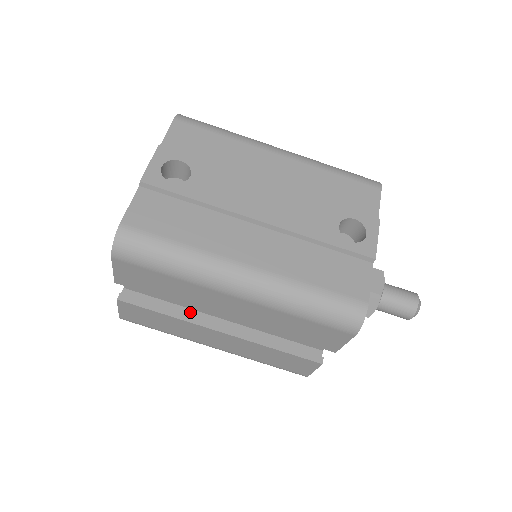
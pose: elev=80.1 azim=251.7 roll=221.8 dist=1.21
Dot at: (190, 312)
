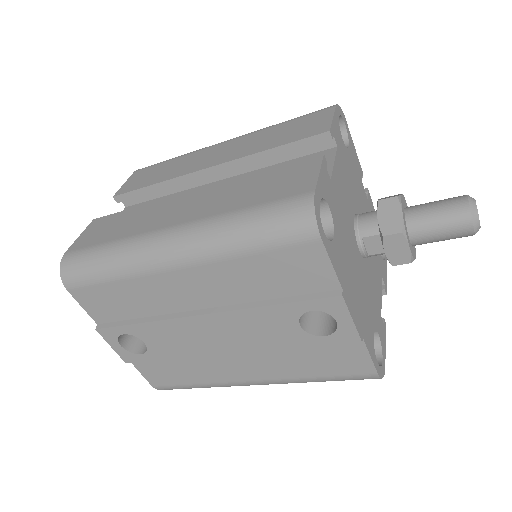
Dot at: occluded
